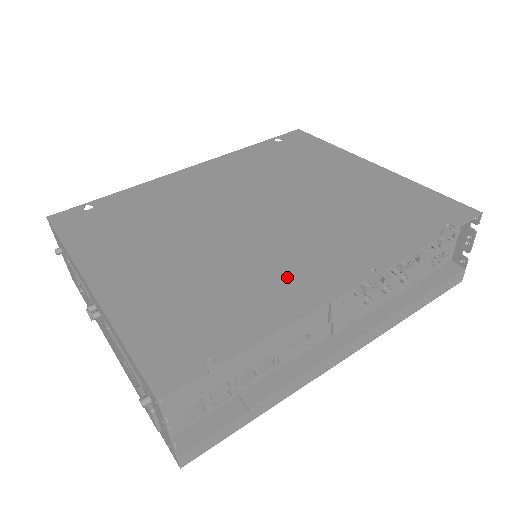
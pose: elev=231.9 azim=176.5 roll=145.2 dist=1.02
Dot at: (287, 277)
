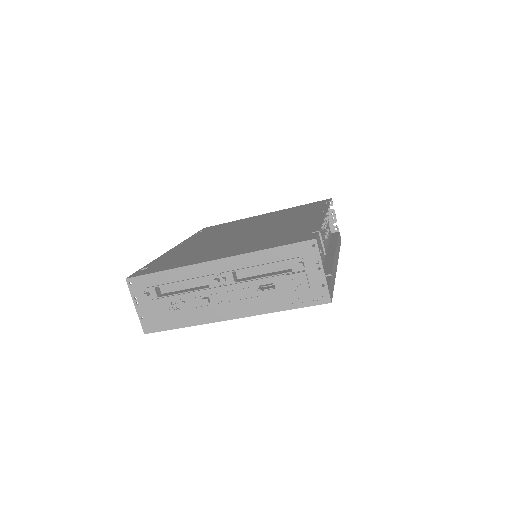
Dot at: (297, 223)
